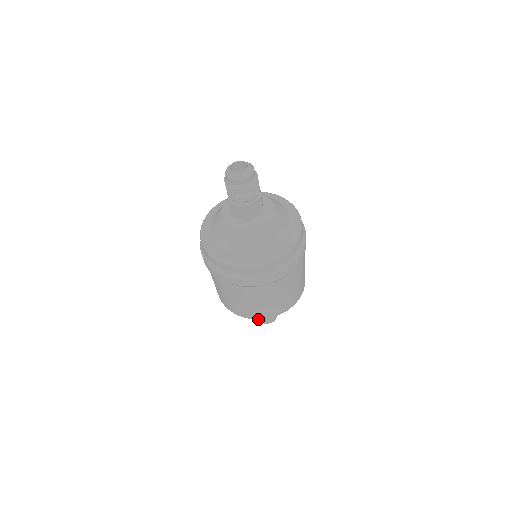
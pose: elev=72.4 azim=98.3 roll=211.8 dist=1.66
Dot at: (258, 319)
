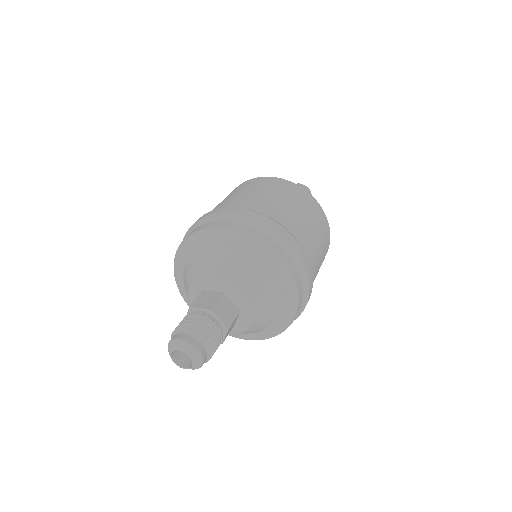
Dot at: occluded
